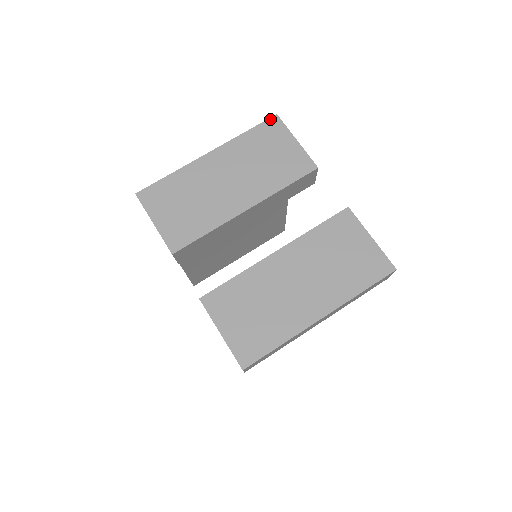
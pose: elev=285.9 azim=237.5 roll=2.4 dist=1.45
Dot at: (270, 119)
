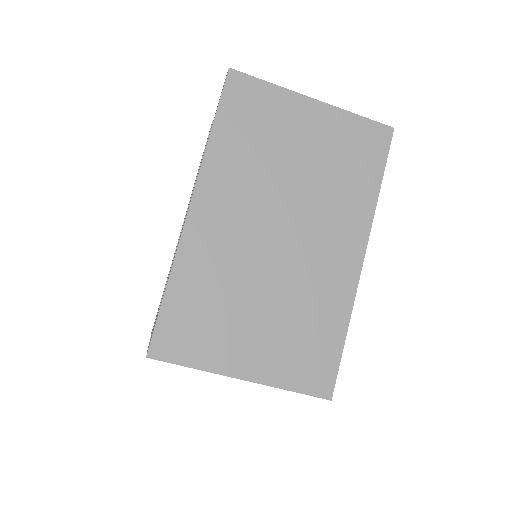
Dot at: occluded
